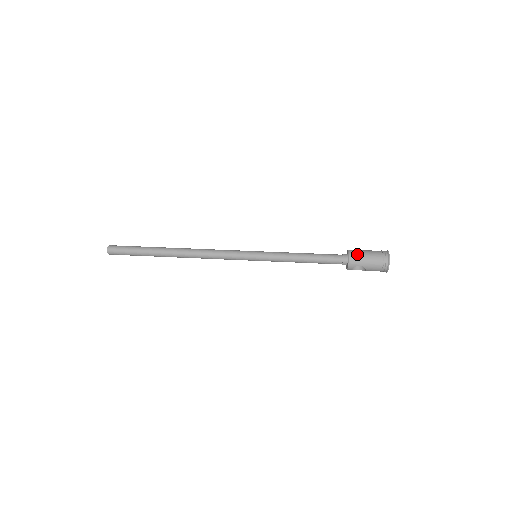
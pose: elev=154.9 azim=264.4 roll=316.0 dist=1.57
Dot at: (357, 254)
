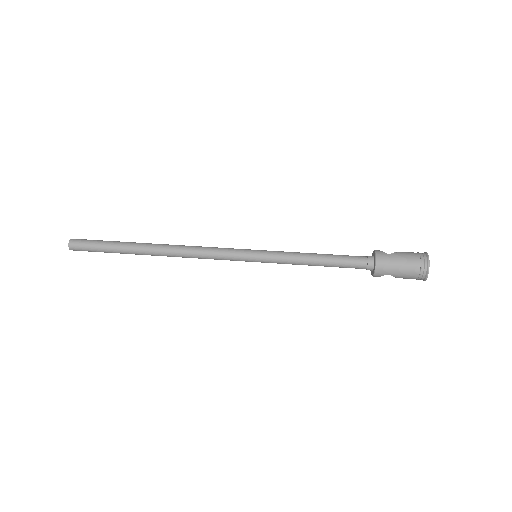
Dot at: (387, 261)
